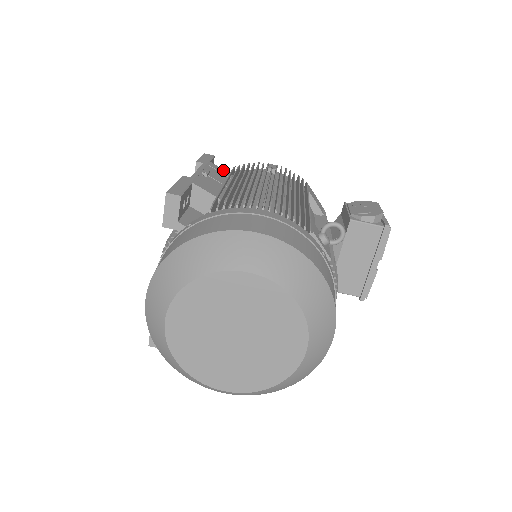
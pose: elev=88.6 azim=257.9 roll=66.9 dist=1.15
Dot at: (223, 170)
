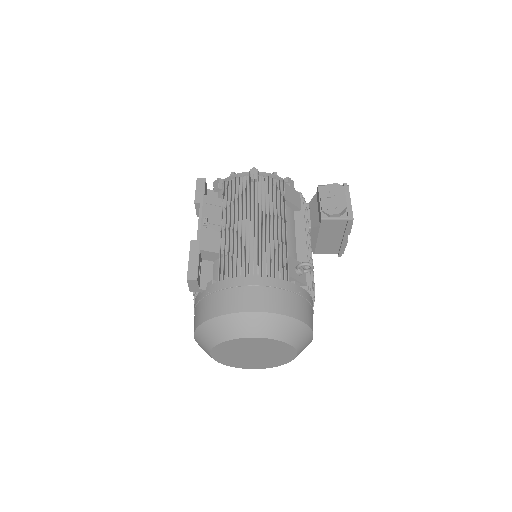
Dot at: (216, 199)
